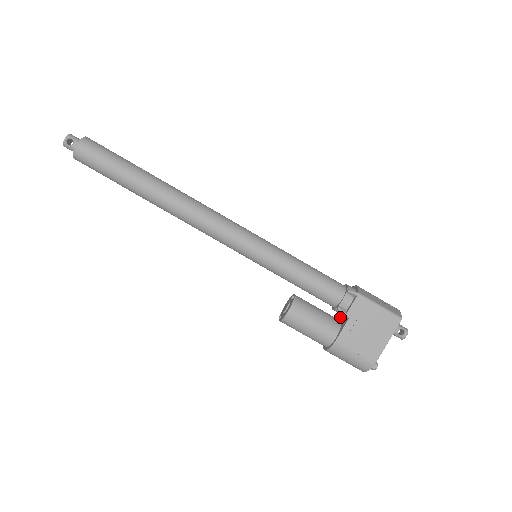
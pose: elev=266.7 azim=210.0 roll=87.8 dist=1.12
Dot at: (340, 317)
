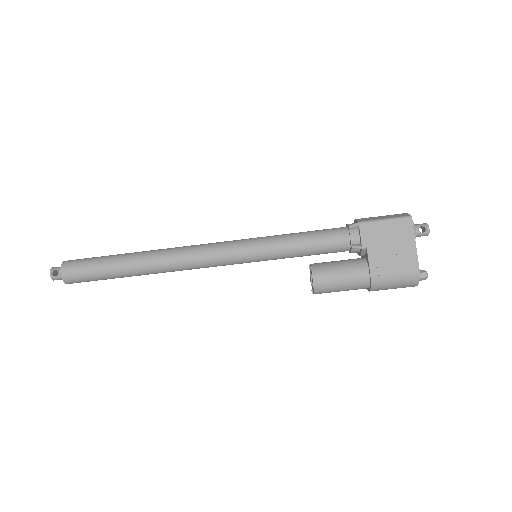
Dot at: (360, 254)
